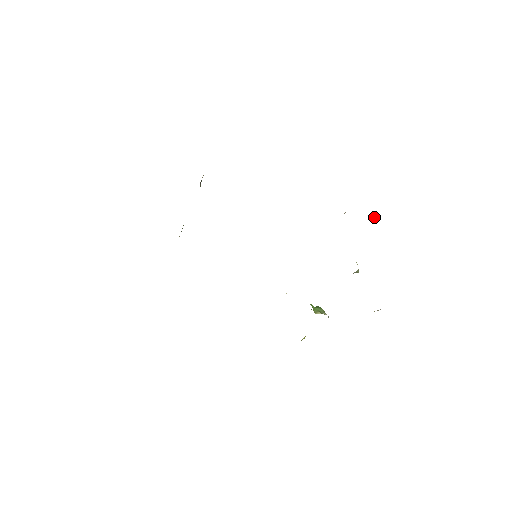
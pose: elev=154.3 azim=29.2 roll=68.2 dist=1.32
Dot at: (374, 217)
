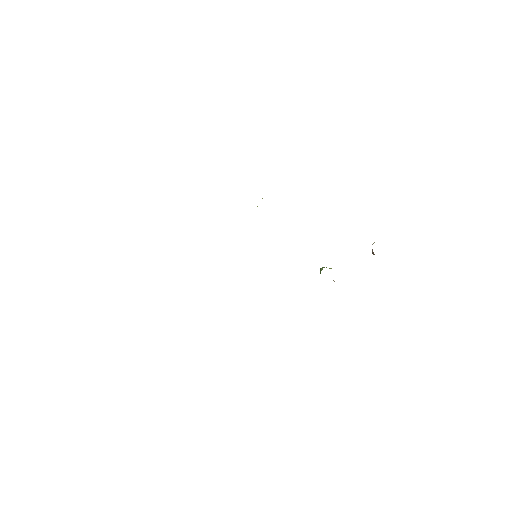
Dot at: occluded
